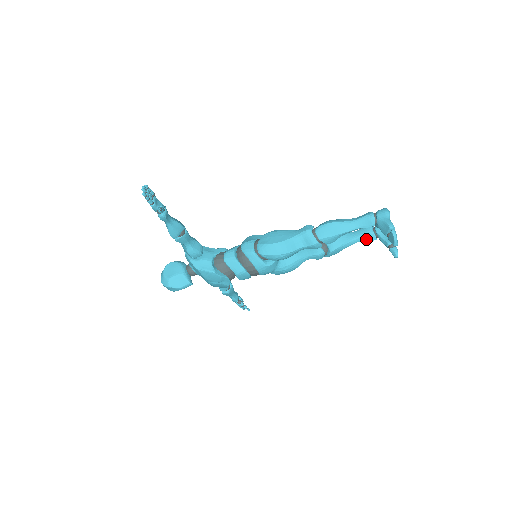
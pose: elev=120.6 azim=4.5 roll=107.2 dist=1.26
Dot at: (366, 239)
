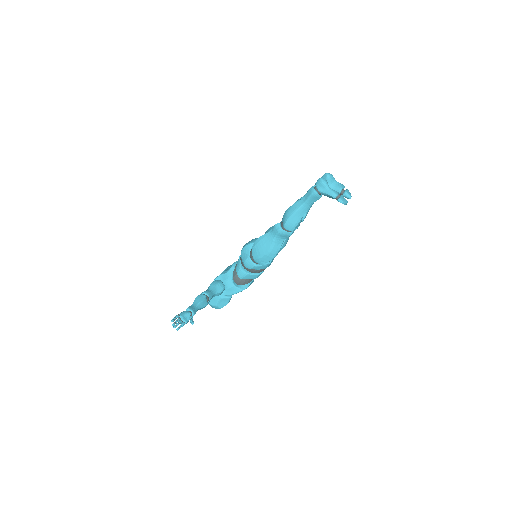
Dot at: occluded
